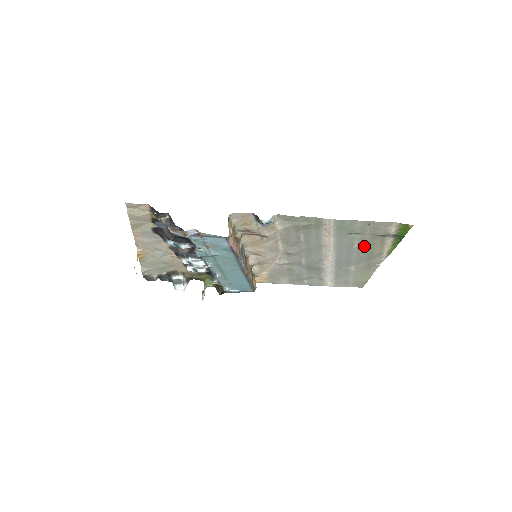
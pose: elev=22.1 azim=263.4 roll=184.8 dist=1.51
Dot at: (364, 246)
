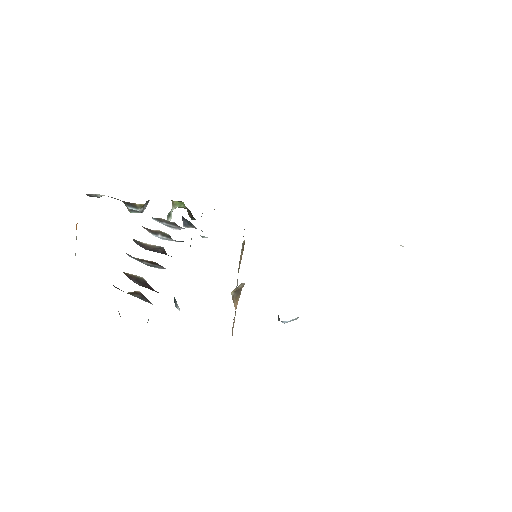
Dot at: occluded
